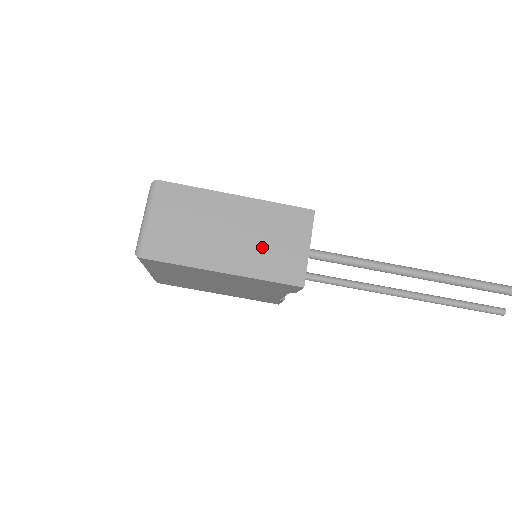
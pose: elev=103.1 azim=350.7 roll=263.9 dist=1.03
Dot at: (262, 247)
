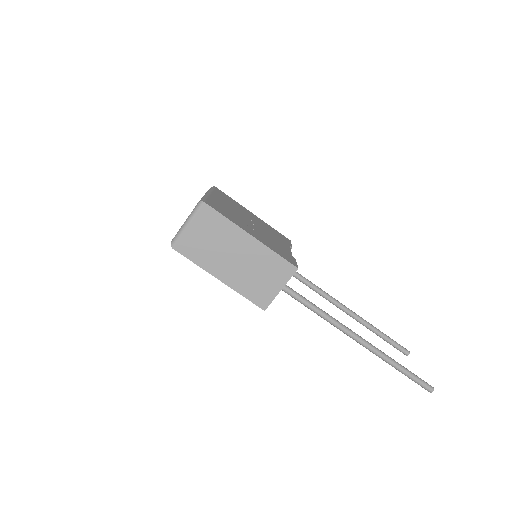
Dot at: (251, 276)
